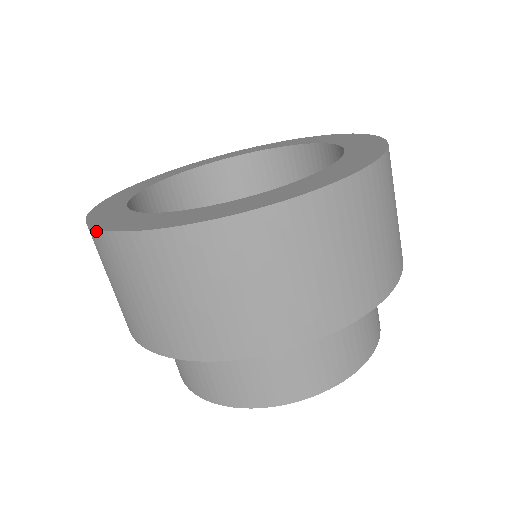
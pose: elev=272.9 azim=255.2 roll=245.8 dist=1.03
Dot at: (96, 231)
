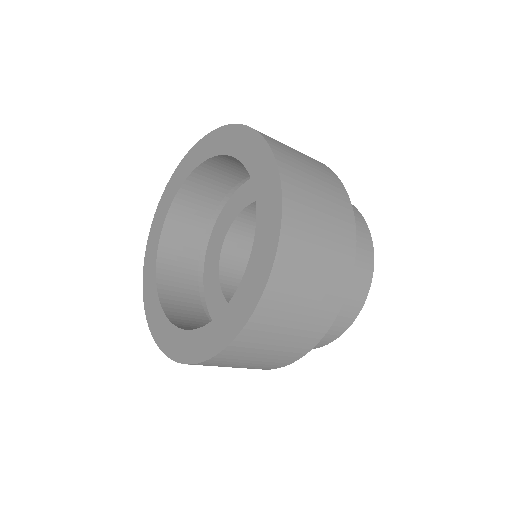
Dot at: occluded
